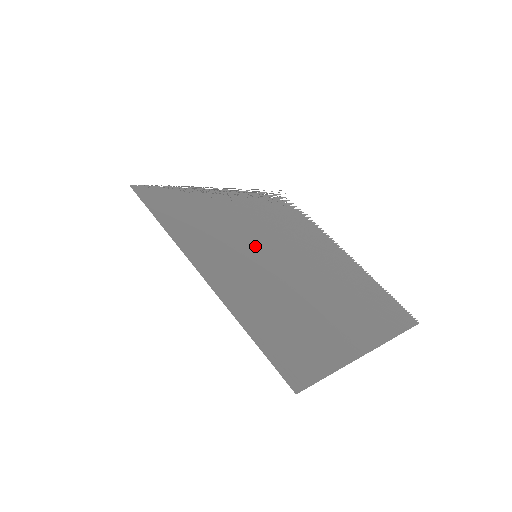
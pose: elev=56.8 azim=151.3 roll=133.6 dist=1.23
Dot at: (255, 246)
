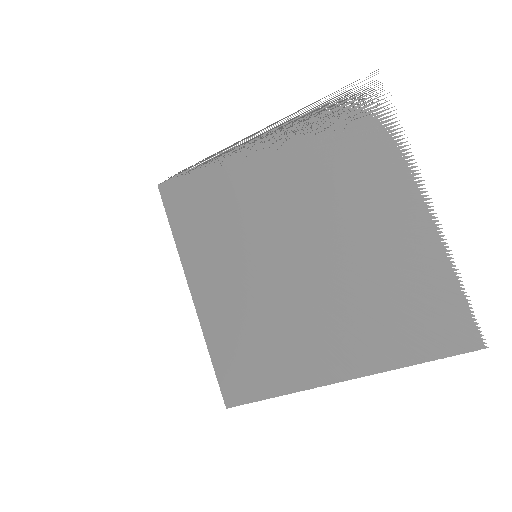
Dot at: (262, 239)
